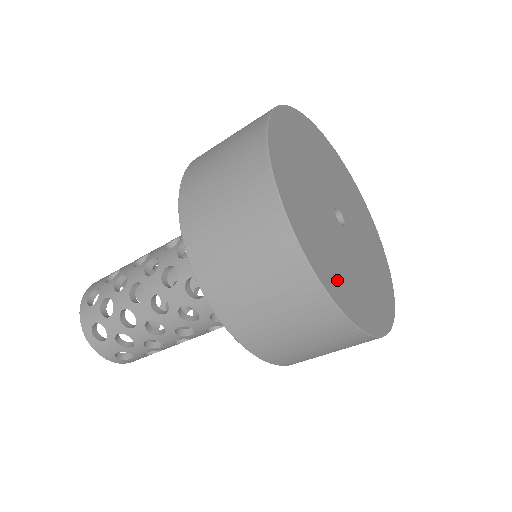
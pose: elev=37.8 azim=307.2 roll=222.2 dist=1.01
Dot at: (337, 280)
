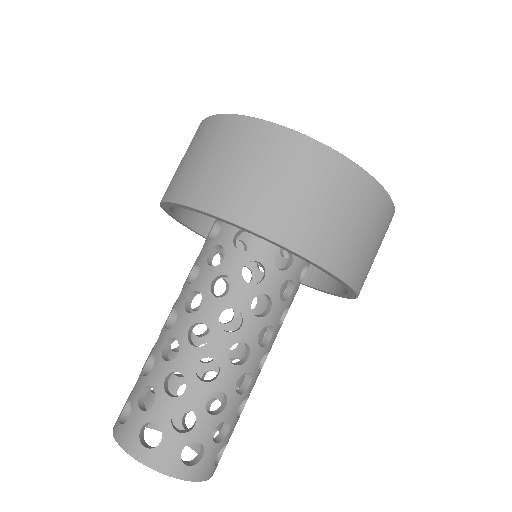
Dot at: occluded
